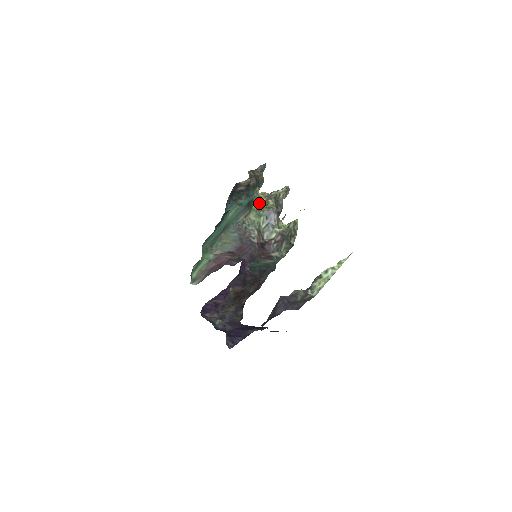
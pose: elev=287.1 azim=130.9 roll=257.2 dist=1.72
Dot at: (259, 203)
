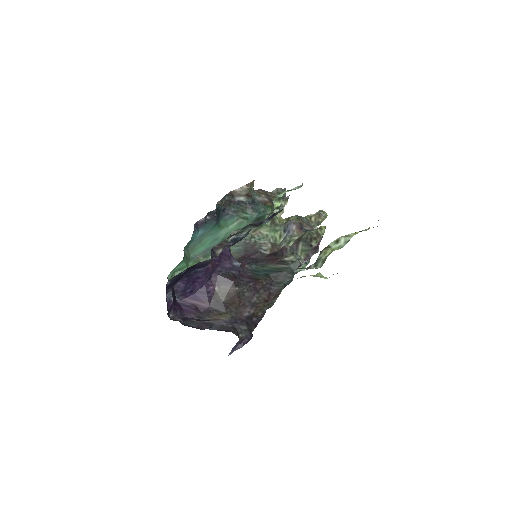
Dot at: (274, 219)
